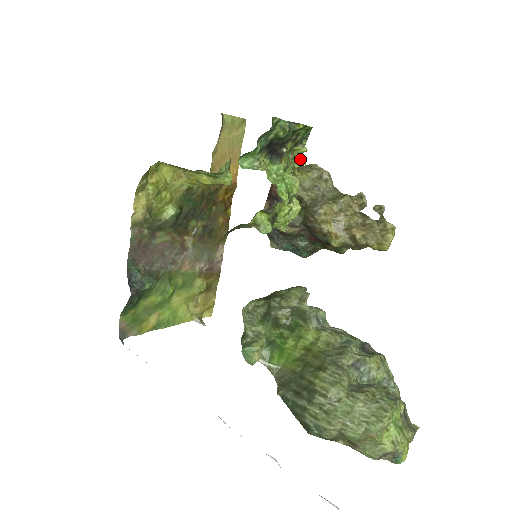
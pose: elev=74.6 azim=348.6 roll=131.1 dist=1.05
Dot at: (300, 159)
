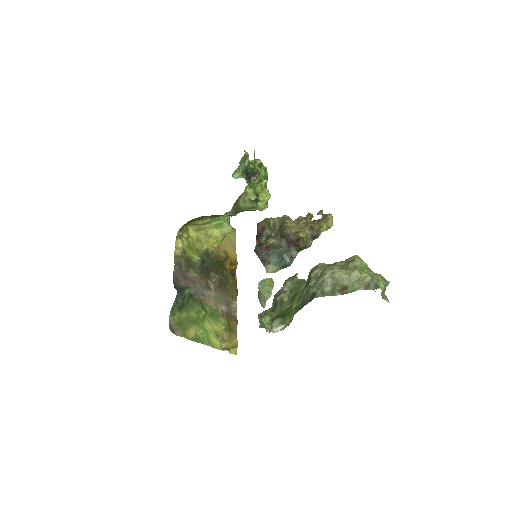
Dot at: (266, 189)
